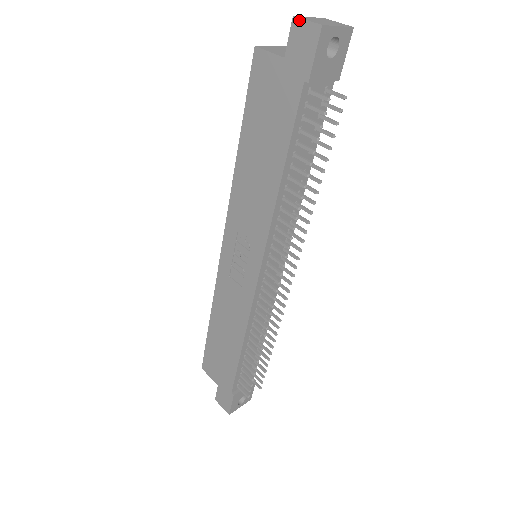
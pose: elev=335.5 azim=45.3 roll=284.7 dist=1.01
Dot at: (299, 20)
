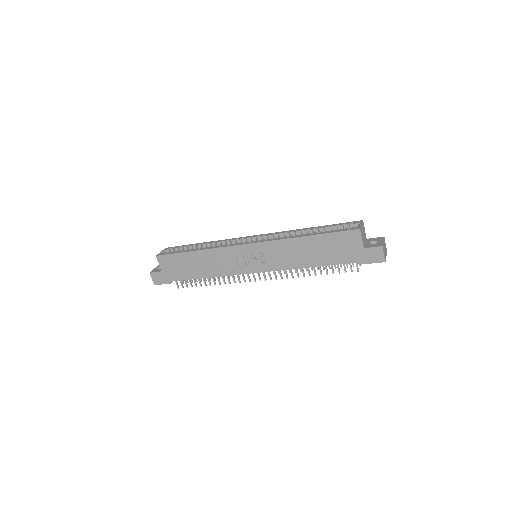
Dot at: (382, 250)
